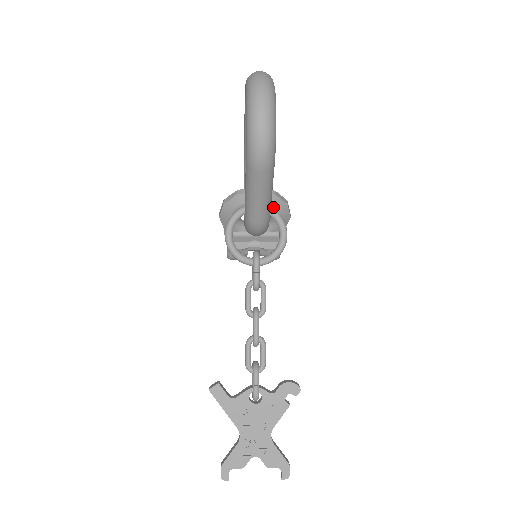
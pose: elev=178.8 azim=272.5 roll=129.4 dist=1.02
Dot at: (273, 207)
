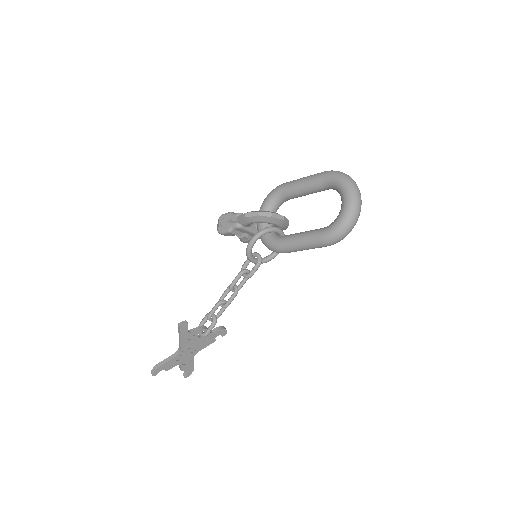
Dot at: occluded
